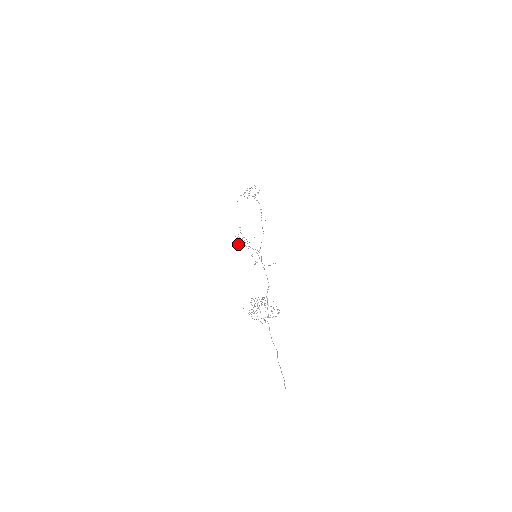
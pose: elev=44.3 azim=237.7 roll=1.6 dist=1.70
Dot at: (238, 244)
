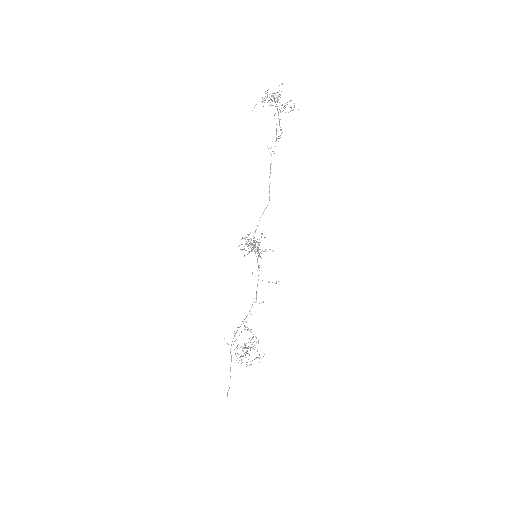
Dot at: occluded
